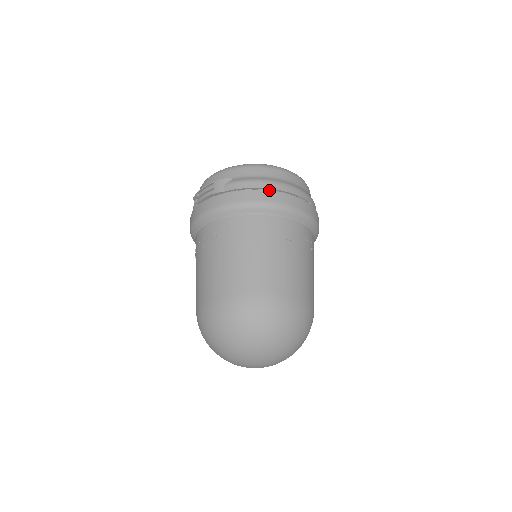
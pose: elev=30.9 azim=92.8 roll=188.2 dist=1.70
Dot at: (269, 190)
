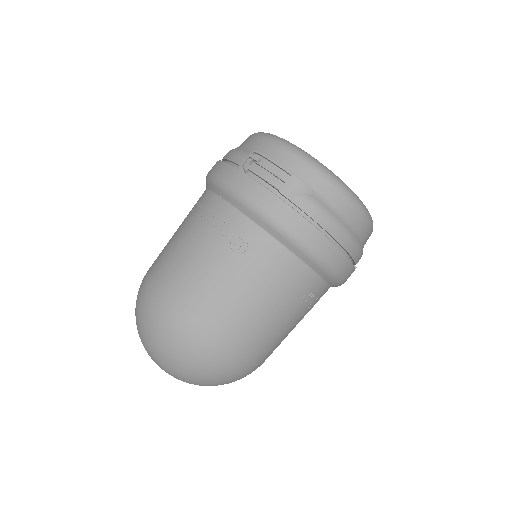
Dot at: (337, 247)
